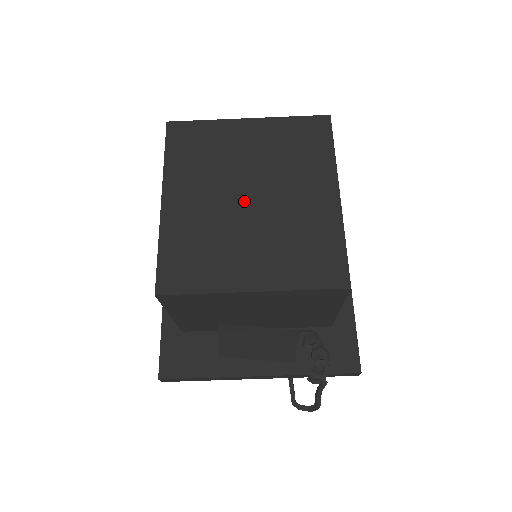
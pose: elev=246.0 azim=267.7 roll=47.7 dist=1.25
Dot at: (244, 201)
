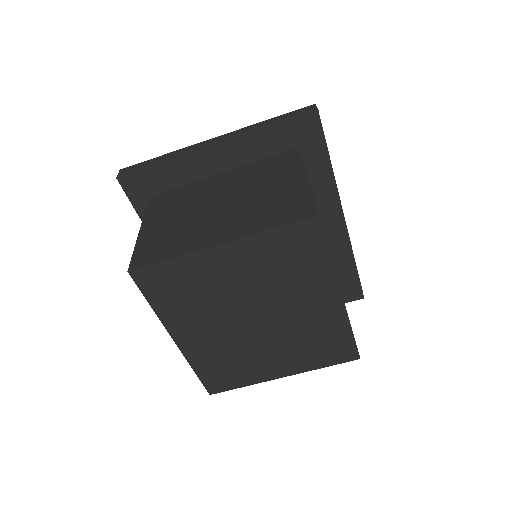
Dot at: (251, 324)
